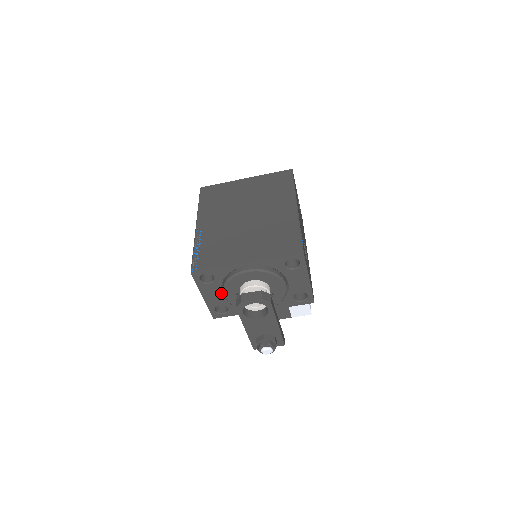
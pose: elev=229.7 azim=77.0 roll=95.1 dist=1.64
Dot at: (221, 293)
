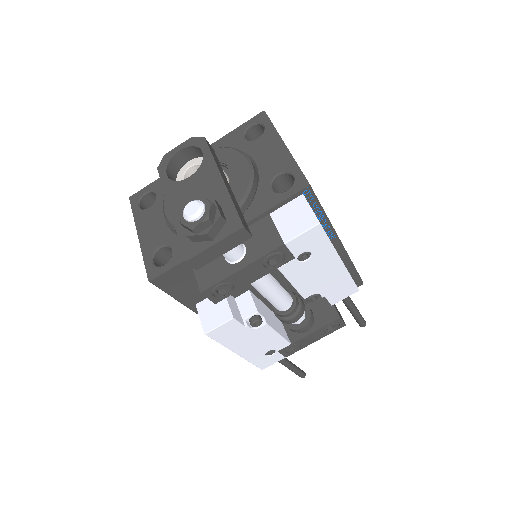
Dot at: (163, 220)
